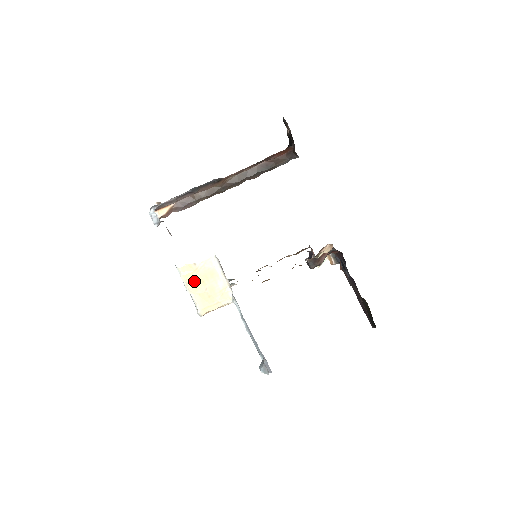
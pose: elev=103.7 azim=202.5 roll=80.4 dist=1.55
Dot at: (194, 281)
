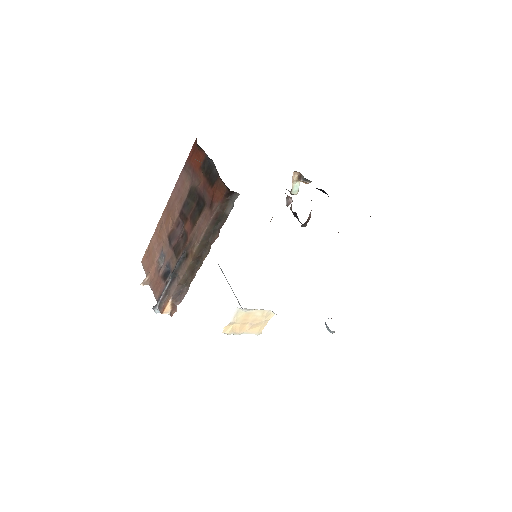
Dot at: (239, 328)
